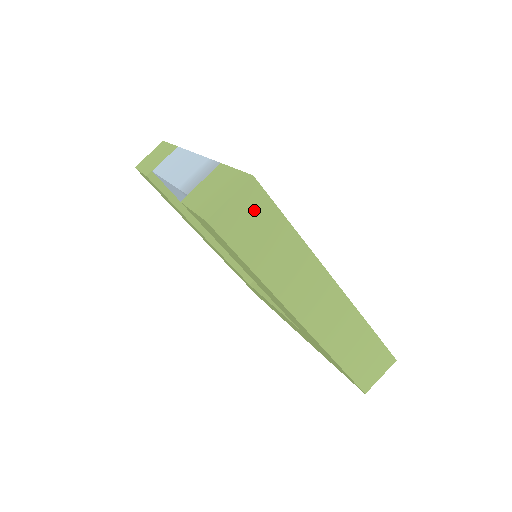
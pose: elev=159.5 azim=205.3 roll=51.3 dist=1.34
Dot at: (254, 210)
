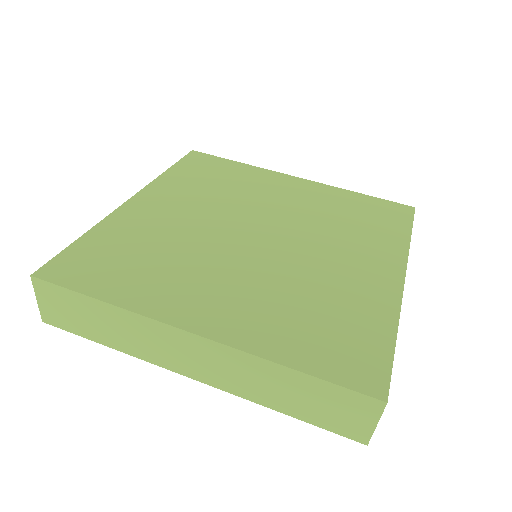
Dot at: (58, 300)
